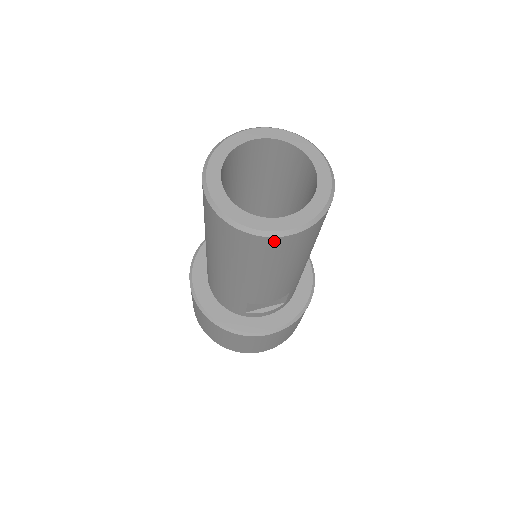
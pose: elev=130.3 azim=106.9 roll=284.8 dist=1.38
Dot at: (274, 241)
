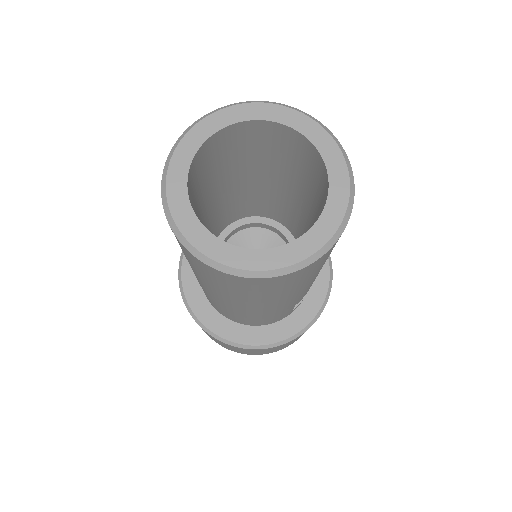
Dot at: (335, 244)
